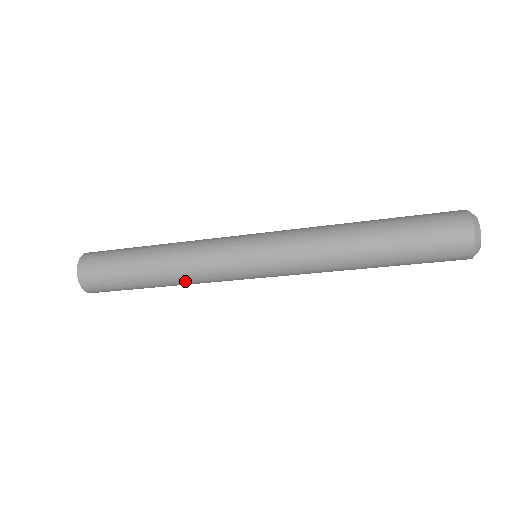
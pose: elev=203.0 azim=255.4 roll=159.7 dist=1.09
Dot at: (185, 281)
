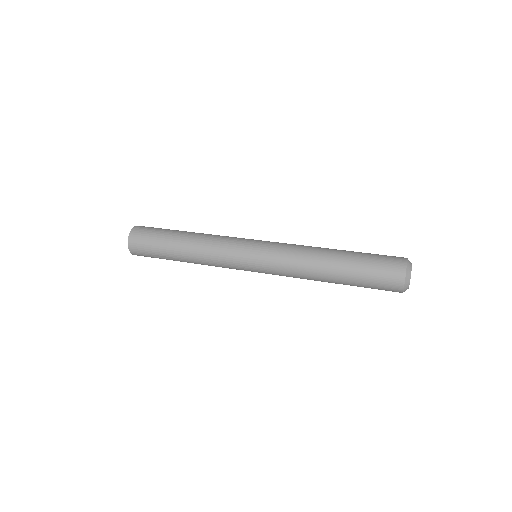
Dot at: occluded
